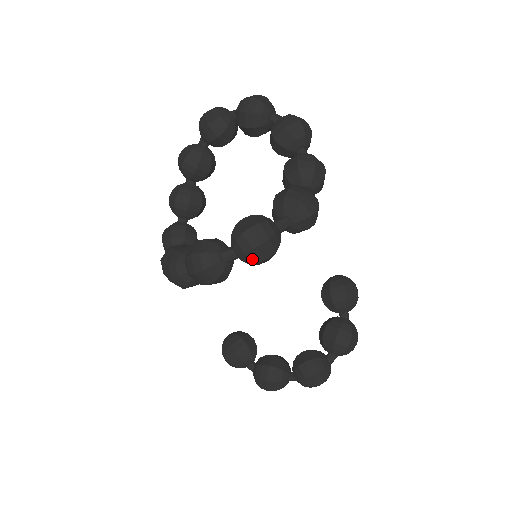
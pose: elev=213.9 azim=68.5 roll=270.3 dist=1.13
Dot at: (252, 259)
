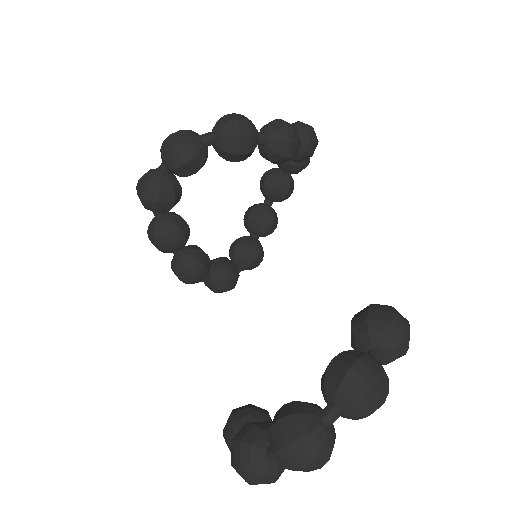
Dot at: (164, 153)
